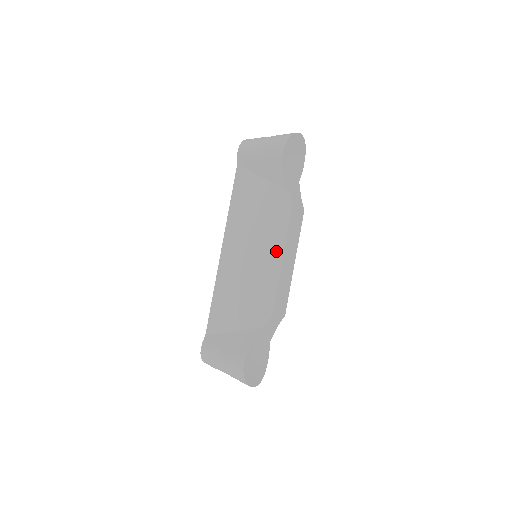
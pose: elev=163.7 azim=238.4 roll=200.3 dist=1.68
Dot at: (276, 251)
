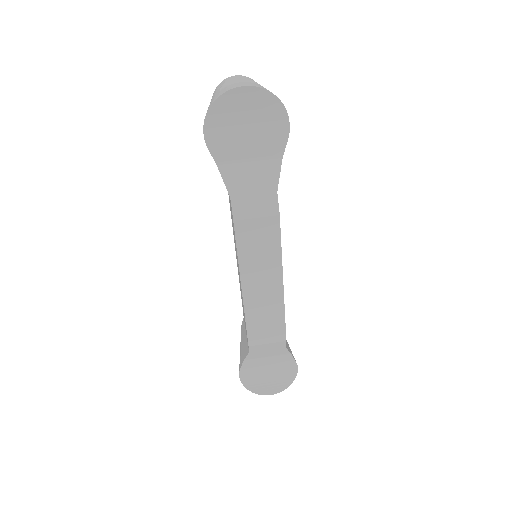
Dot at: (239, 274)
